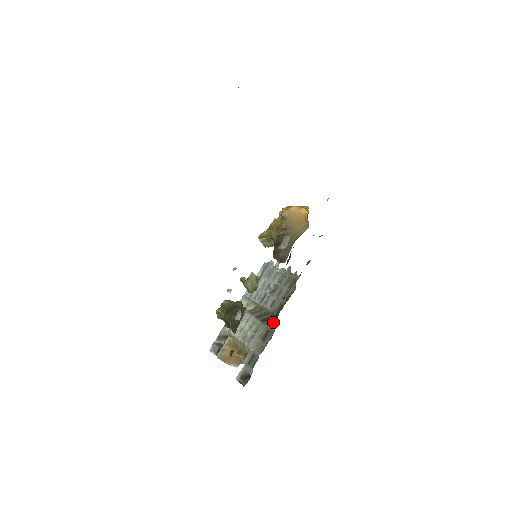
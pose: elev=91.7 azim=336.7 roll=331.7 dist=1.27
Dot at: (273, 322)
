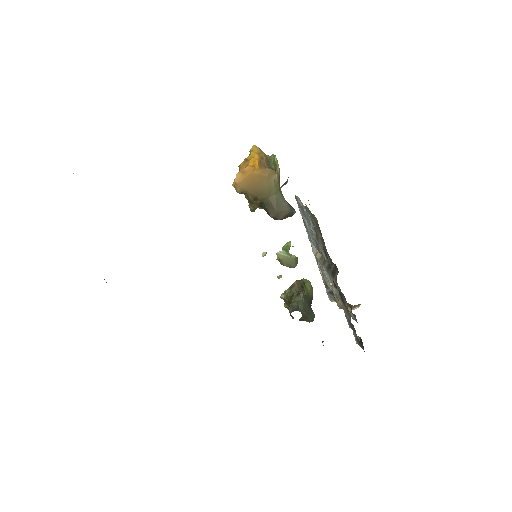
Dot at: (334, 286)
